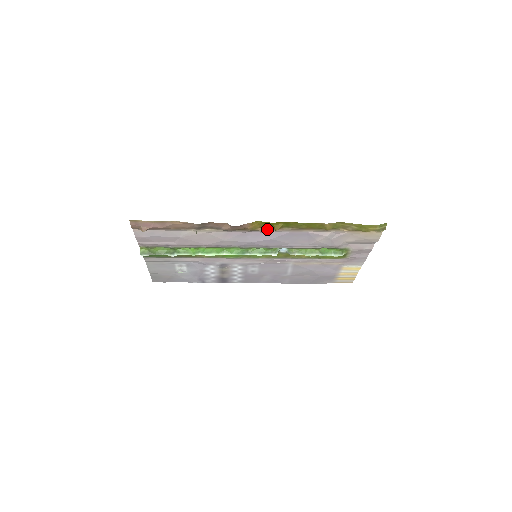
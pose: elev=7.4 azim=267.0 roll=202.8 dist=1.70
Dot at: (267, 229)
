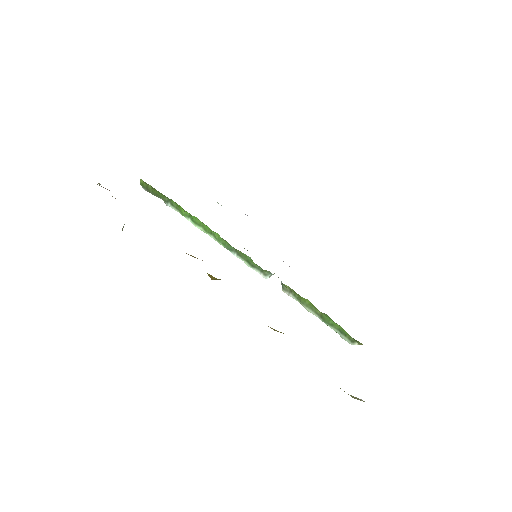
Dot at: occluded
